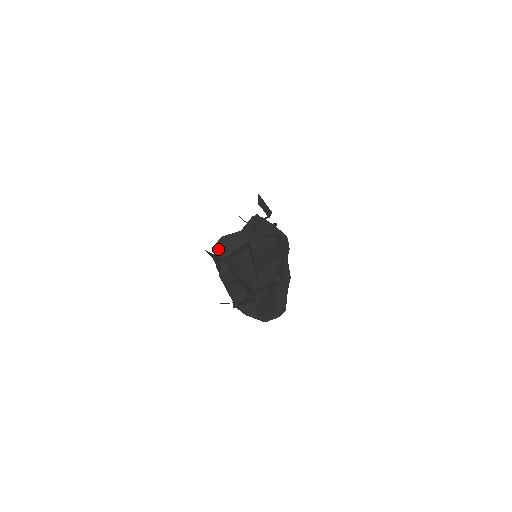
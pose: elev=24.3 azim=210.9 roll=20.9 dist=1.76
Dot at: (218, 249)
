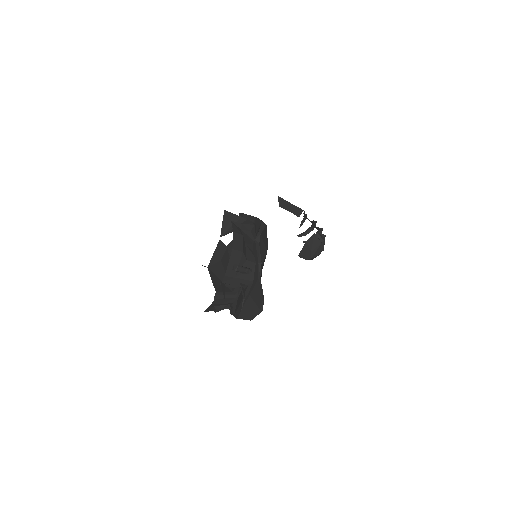
Dot at: occluded
